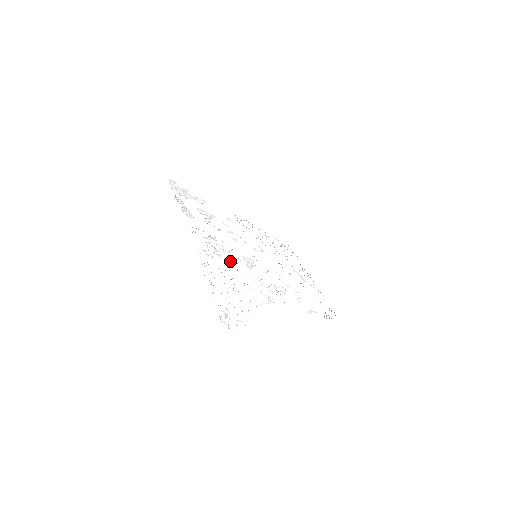
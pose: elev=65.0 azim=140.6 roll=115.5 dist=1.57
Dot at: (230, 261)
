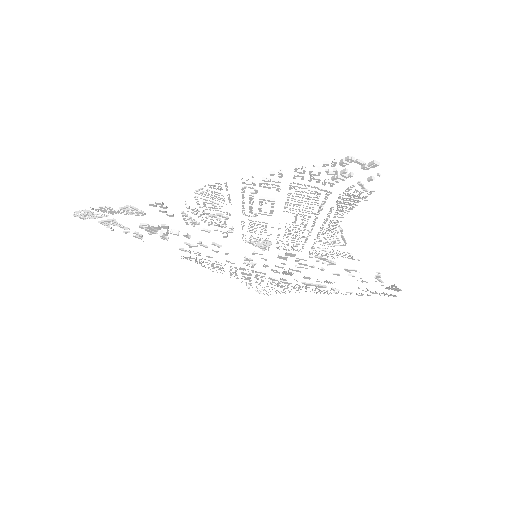
Dot at: (243, 224)
